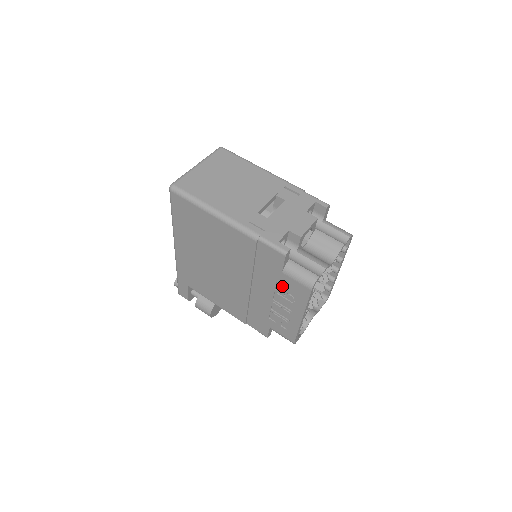
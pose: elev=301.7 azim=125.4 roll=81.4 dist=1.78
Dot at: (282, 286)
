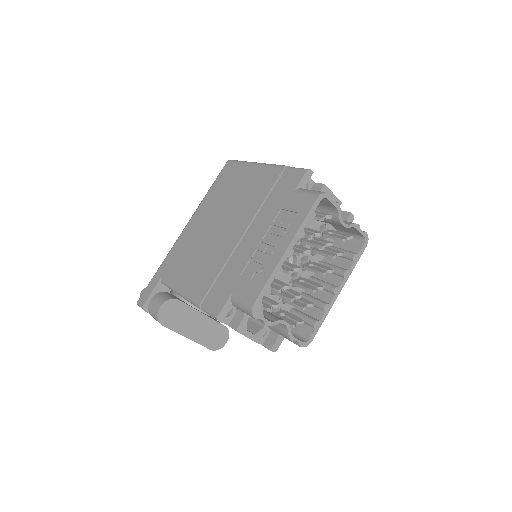
Dot at: (284, 214)
